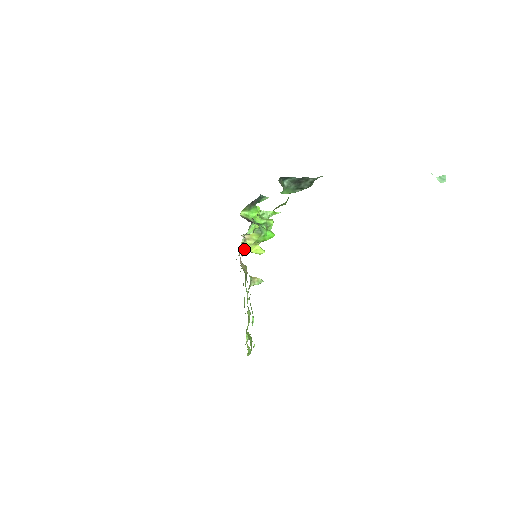
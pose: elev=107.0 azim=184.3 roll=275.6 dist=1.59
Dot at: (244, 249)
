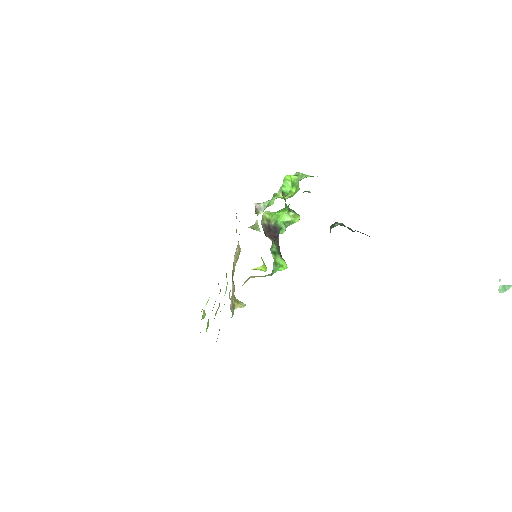
Dot at: (242, 285)
